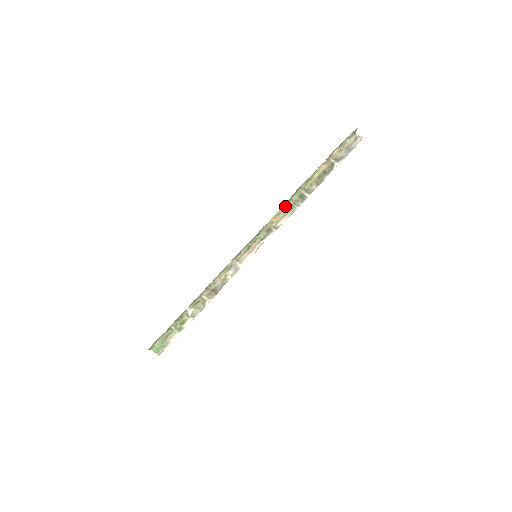
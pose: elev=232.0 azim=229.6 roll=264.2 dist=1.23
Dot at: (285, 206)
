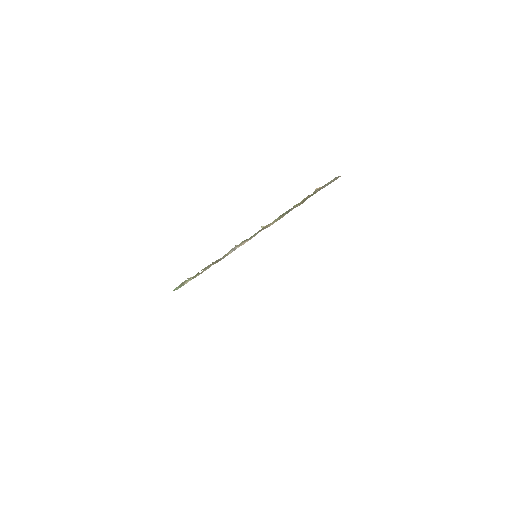
Dot at: (276, 219)
